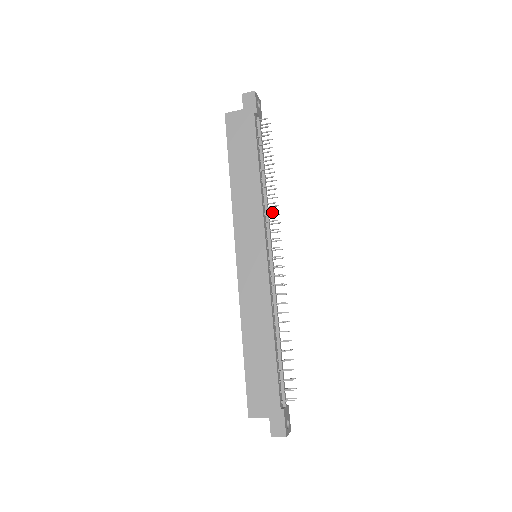
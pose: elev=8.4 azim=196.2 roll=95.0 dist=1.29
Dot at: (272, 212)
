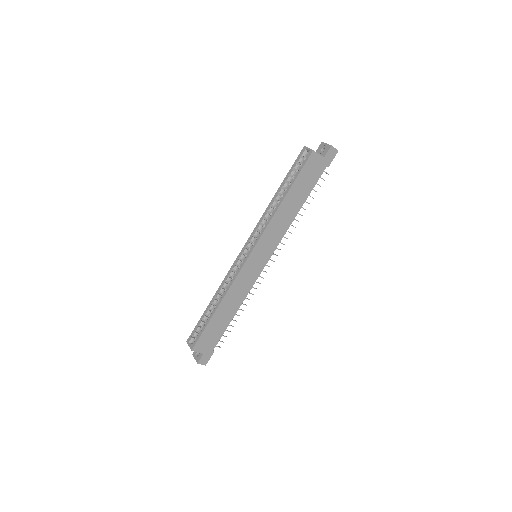
Dot at: (286, 238)
